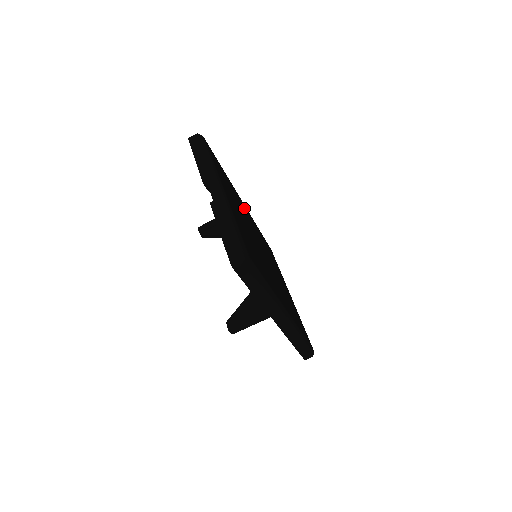
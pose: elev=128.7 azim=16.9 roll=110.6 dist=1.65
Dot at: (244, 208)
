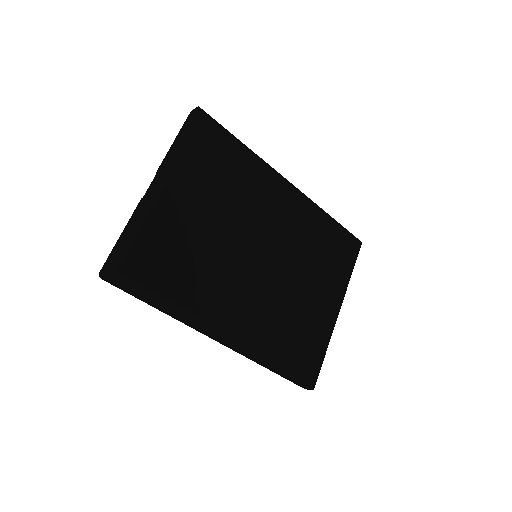
Dot at: (274, 194)
